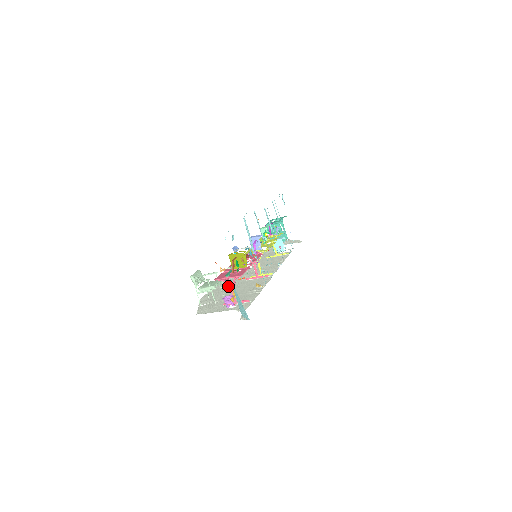
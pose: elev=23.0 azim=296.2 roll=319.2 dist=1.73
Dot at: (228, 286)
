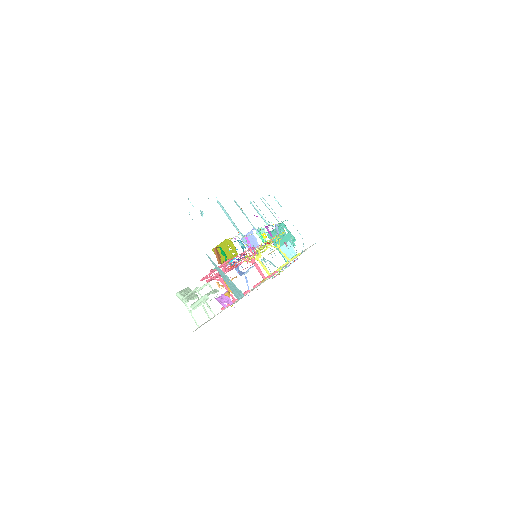
Dot at: occluded
